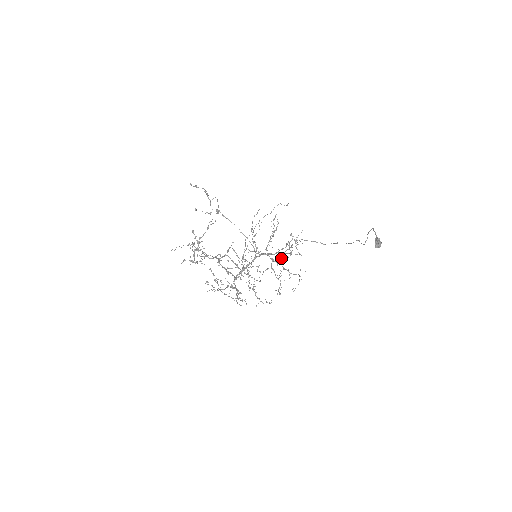
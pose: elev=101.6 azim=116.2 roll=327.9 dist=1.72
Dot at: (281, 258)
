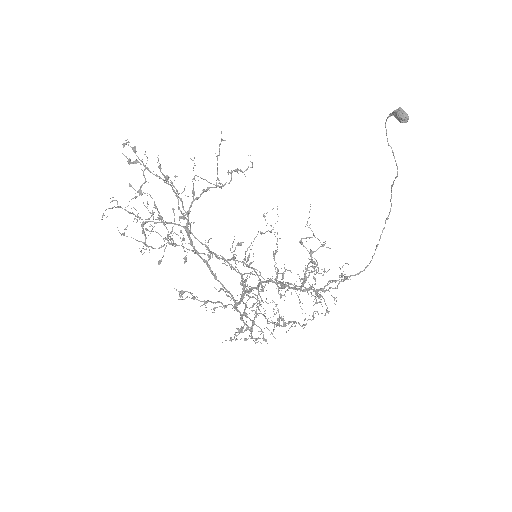
Dot at: occluded
